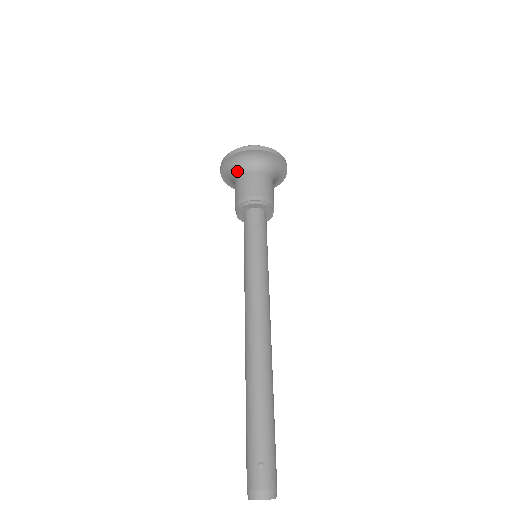
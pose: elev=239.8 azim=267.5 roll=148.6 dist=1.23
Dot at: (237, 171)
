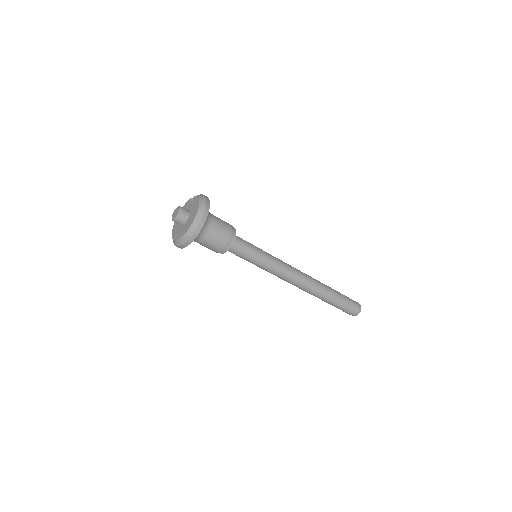
Dot at: occluded
